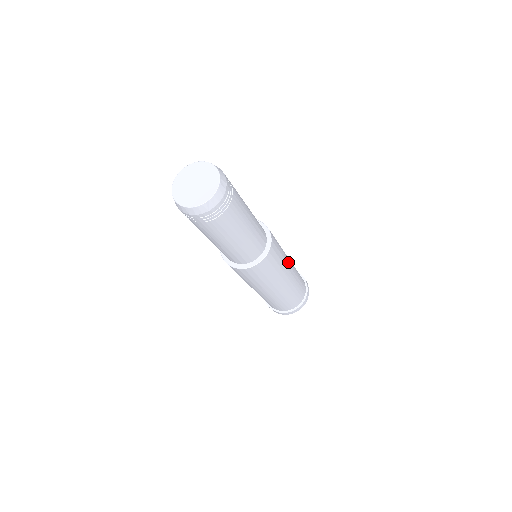
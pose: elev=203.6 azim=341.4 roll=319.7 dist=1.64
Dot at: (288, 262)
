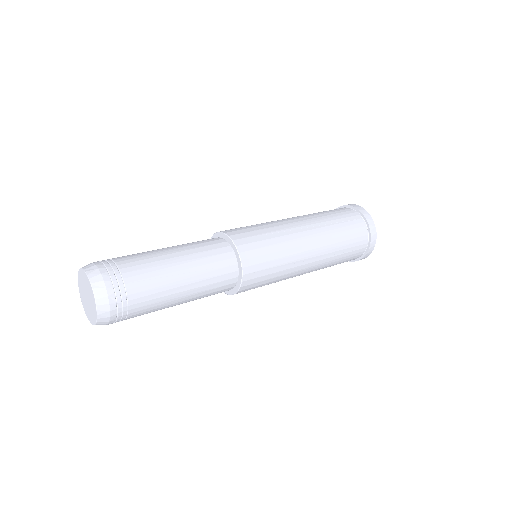
Dot at: (298, 272)
